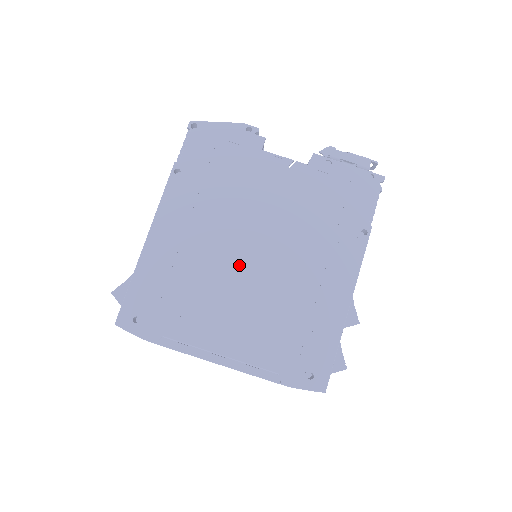
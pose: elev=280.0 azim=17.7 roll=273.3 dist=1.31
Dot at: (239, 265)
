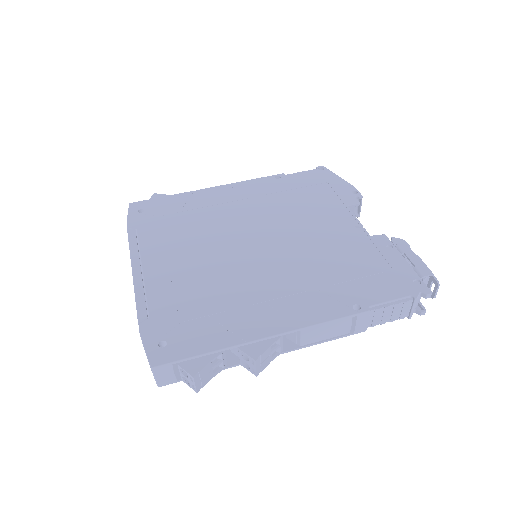
Dot at: (235, 240)
